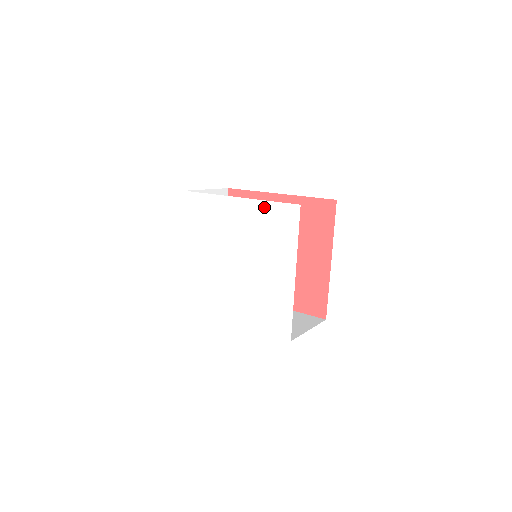
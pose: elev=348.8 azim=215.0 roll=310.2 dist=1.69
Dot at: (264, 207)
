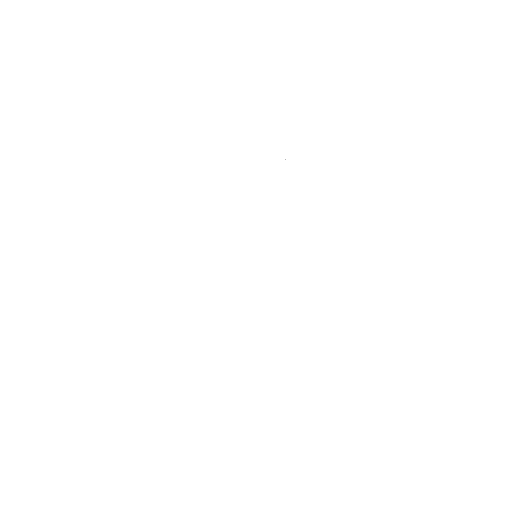
Dot at: (251, 181)
